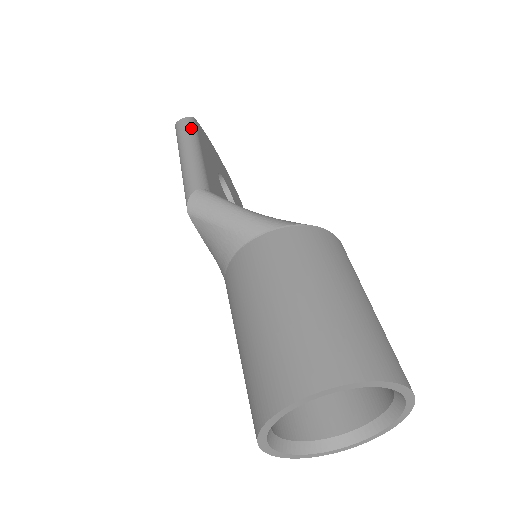
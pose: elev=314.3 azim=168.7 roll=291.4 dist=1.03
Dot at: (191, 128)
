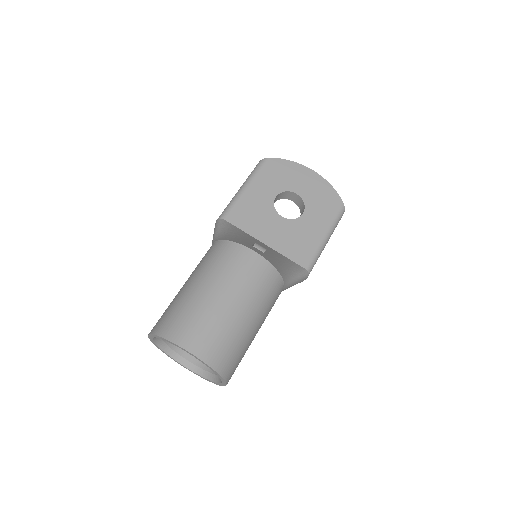
Dot at: (255, 170)
